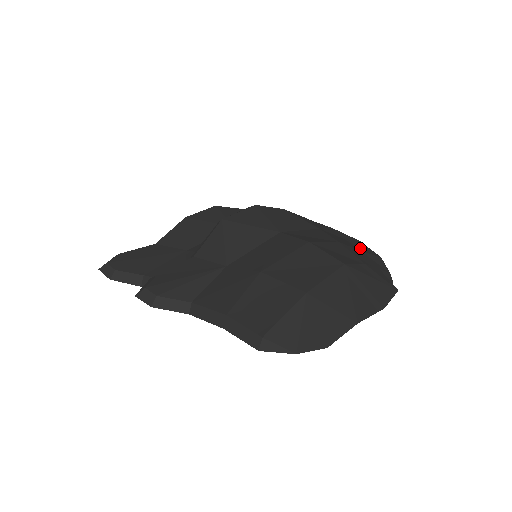
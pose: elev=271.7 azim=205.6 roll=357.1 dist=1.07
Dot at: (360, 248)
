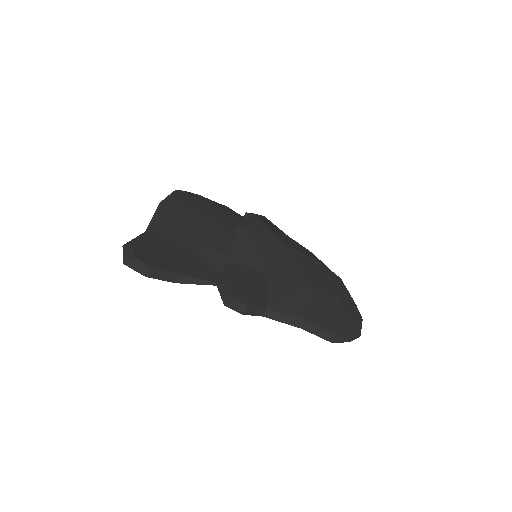
Dot at: occluded
